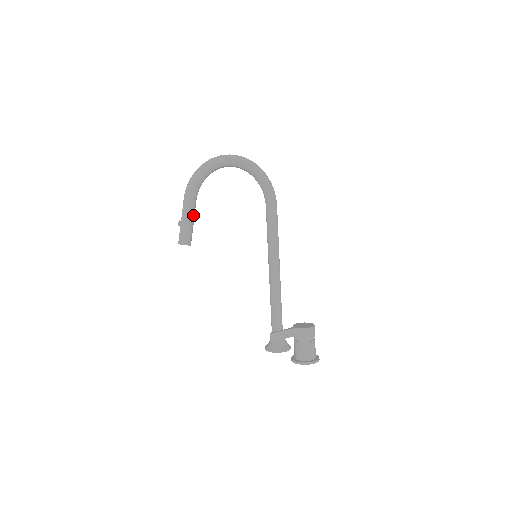
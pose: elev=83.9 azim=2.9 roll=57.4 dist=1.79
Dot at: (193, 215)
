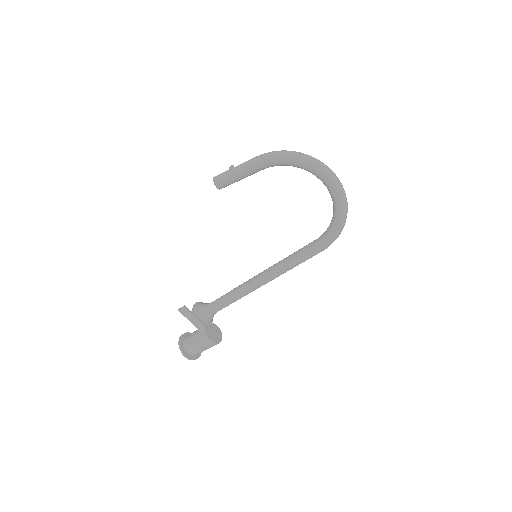
Dot at: (246, 175)
